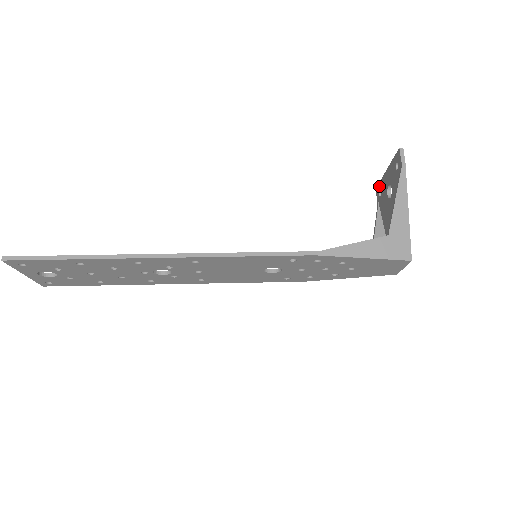
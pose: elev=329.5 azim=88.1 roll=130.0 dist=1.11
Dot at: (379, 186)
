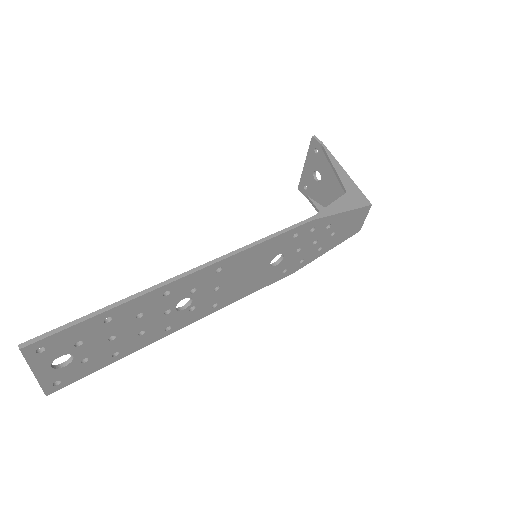
Dot at: (301, 183)
